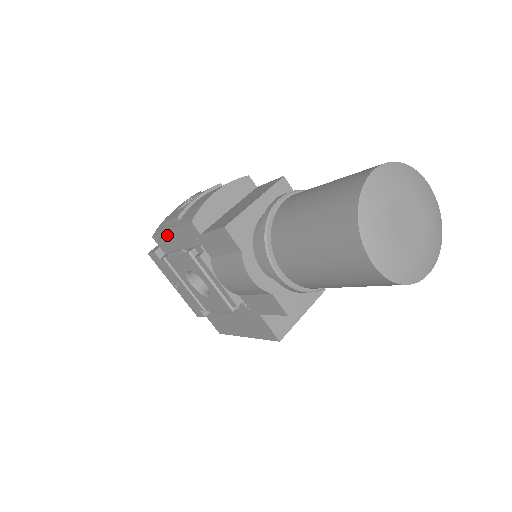
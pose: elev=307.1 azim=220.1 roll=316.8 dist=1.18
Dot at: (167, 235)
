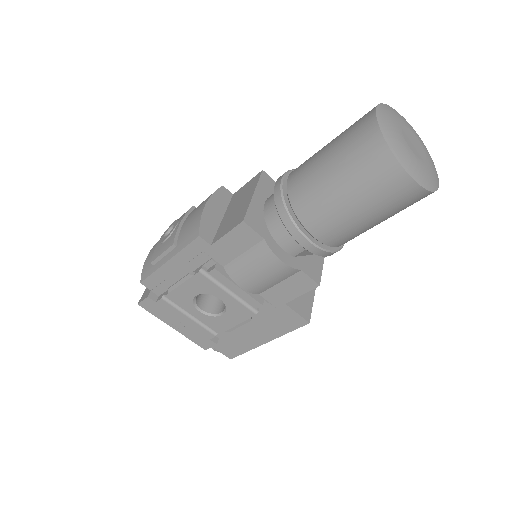
Dot at: (163, 269)
